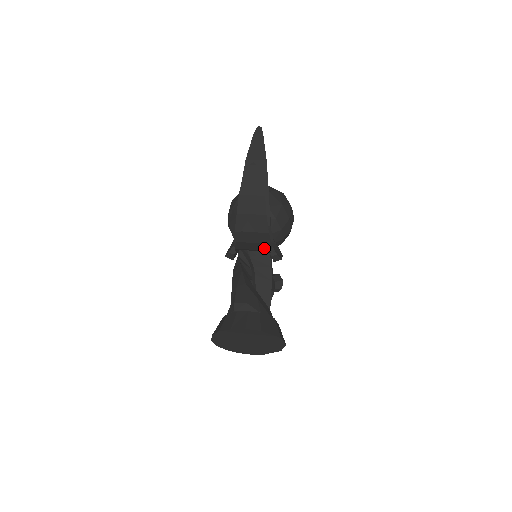
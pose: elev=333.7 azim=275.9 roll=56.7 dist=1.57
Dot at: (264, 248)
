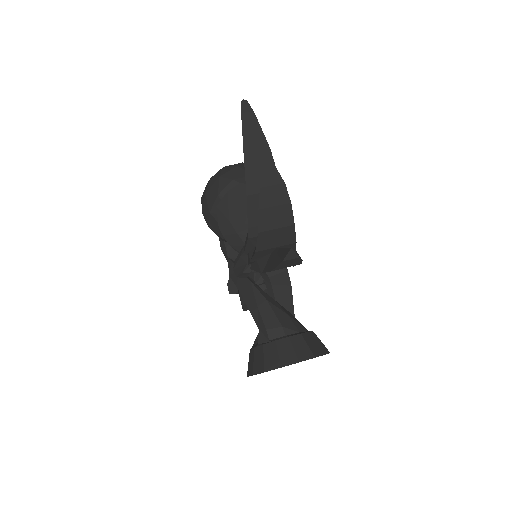
Dot at: occluded
